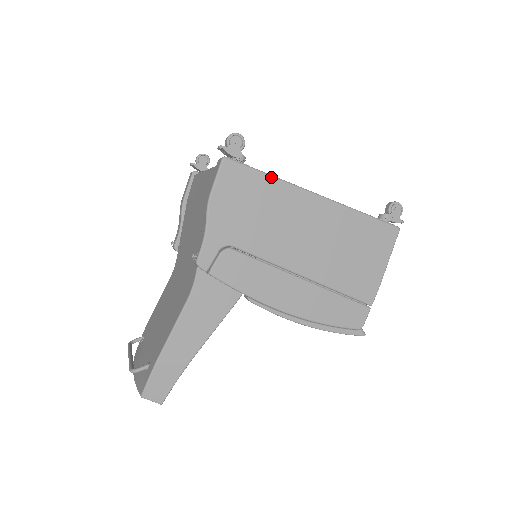
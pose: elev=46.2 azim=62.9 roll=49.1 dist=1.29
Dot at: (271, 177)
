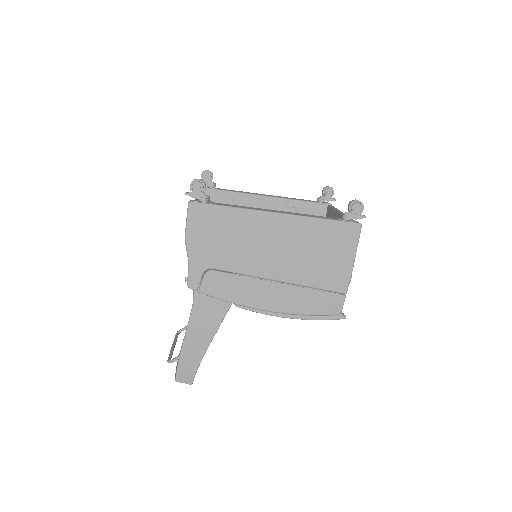
Dot at: (232, 208)
